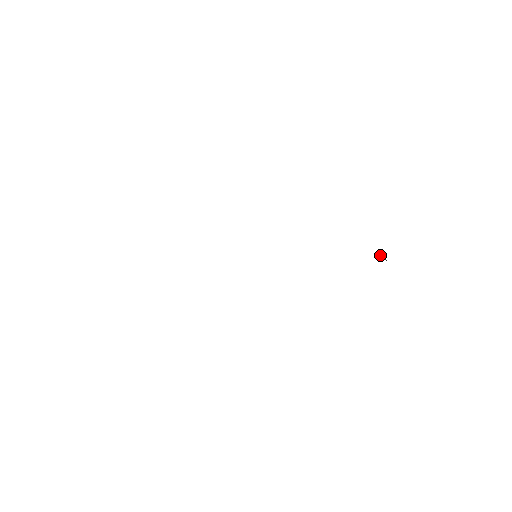
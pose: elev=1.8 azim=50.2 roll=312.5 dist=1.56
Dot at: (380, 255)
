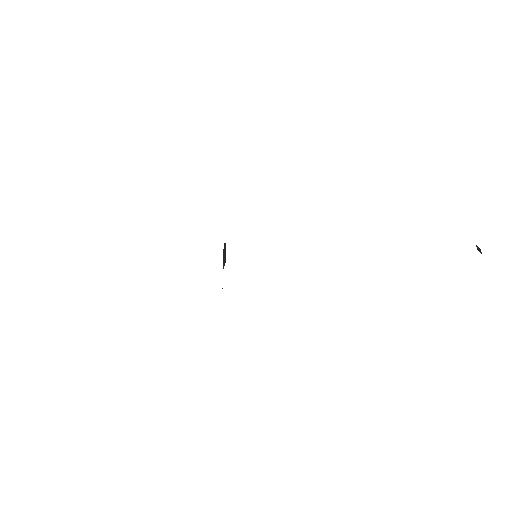
Dot at: (477, 248)
